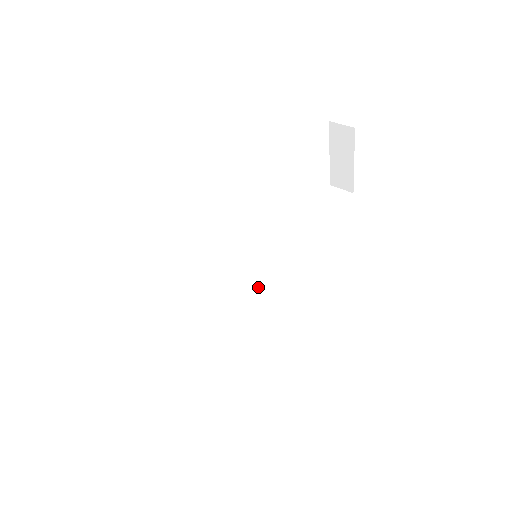
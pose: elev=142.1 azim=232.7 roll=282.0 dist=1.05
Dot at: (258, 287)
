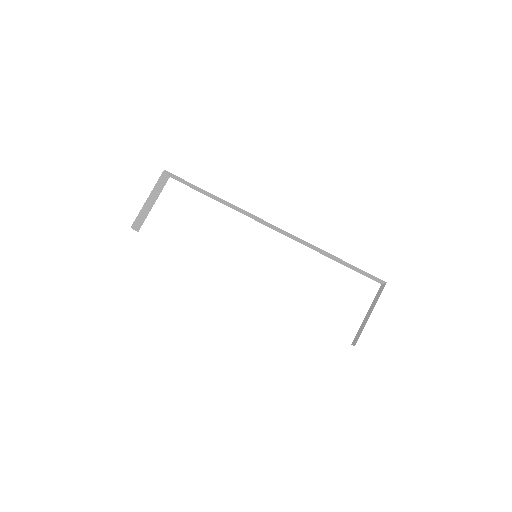
Dot at: occluded
